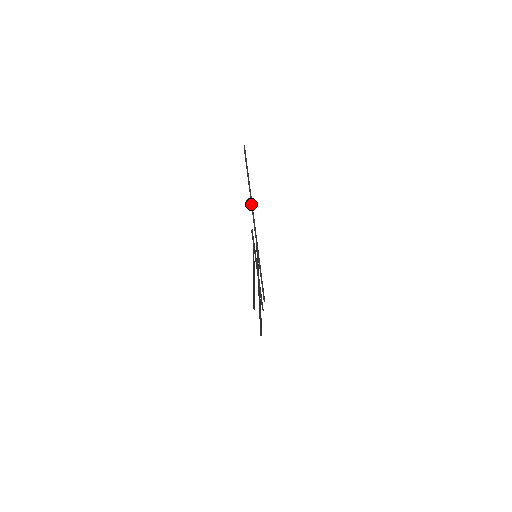
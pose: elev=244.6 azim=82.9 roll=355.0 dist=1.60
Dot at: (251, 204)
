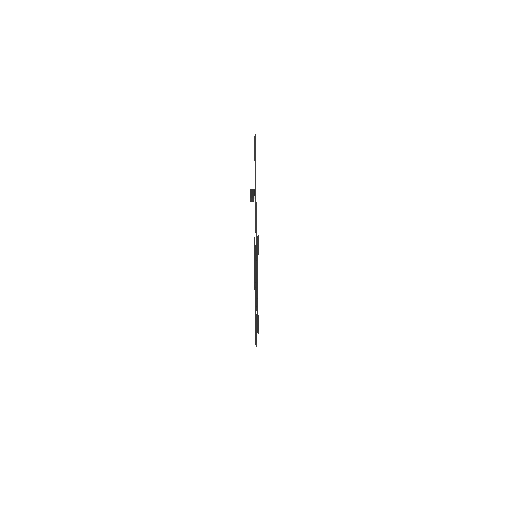
Dot at: (255, 197)
